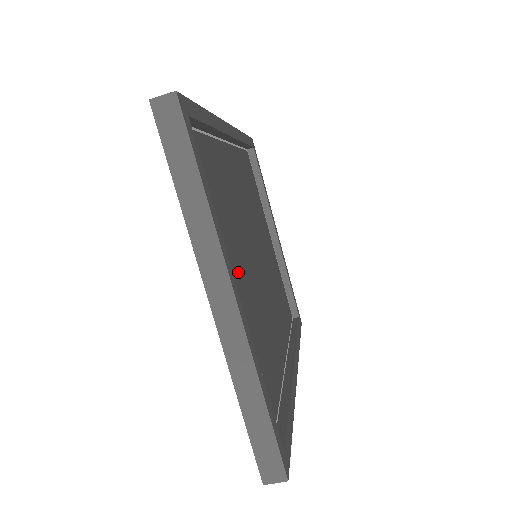
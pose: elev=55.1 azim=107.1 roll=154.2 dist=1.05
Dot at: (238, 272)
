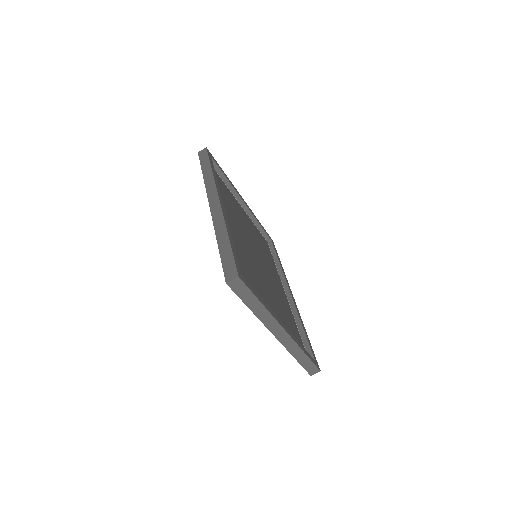
Dot at: (267, 297)
